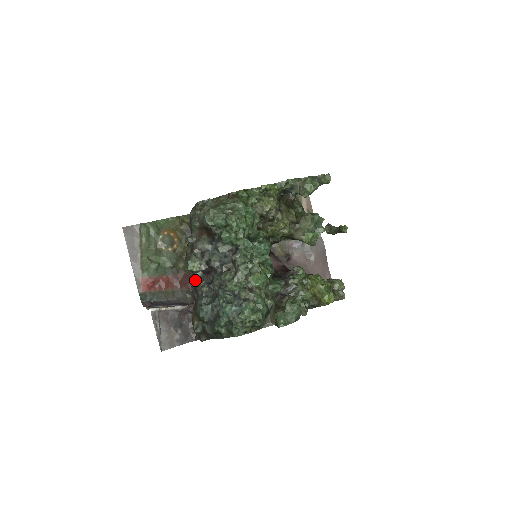
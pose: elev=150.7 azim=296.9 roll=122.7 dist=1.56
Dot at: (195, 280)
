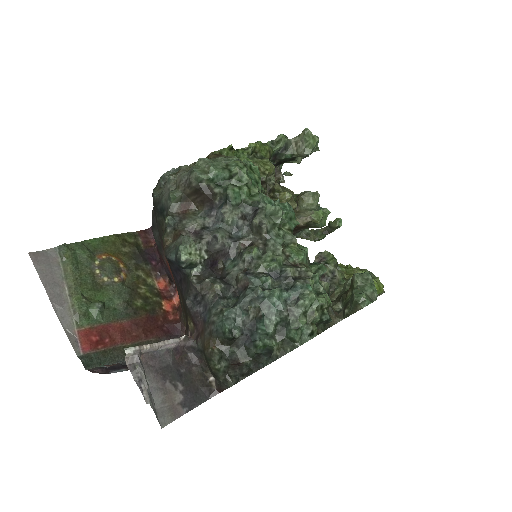
Dot at: (194, 280)
